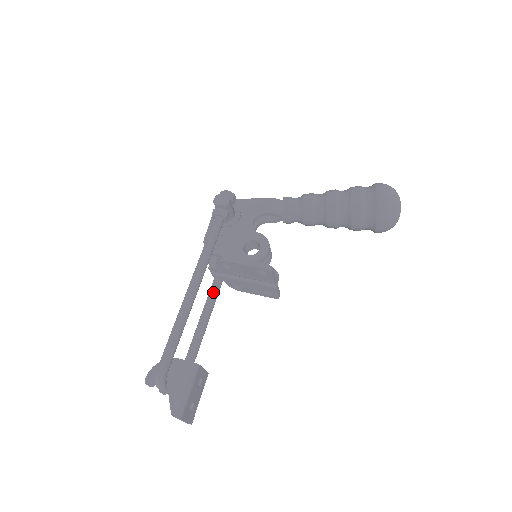
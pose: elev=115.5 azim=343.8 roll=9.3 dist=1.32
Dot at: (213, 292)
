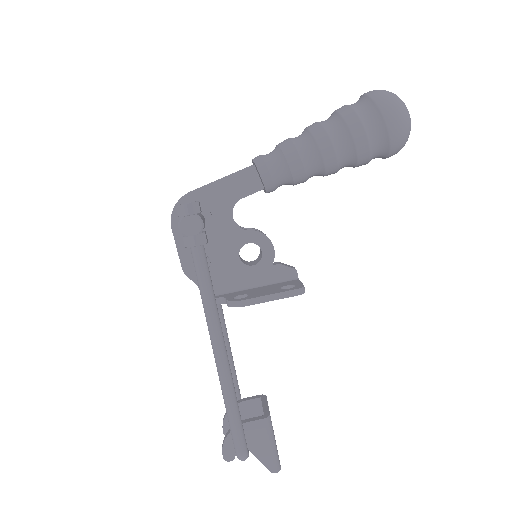
Dot at: occluded
